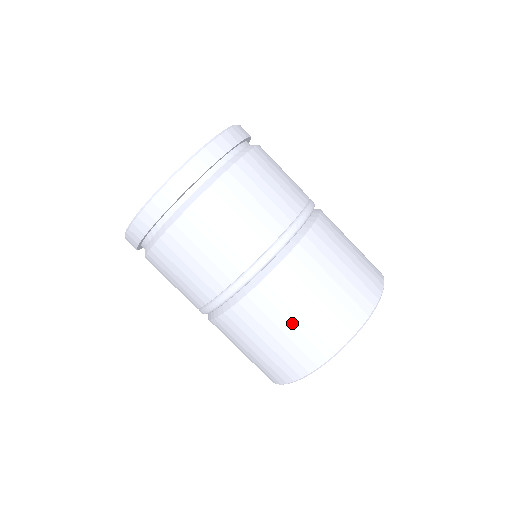
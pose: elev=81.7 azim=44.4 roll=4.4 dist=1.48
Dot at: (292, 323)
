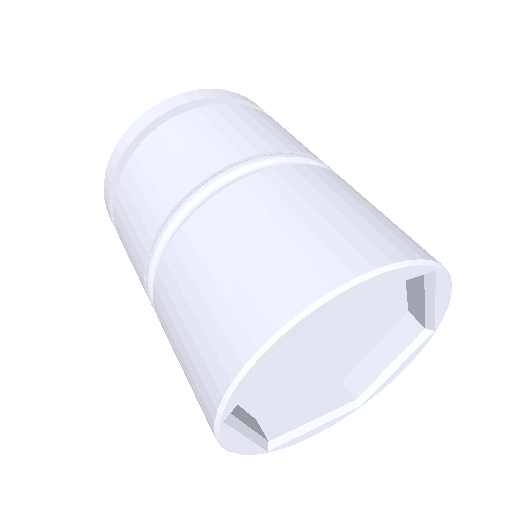
Dot at: (375, 210)
